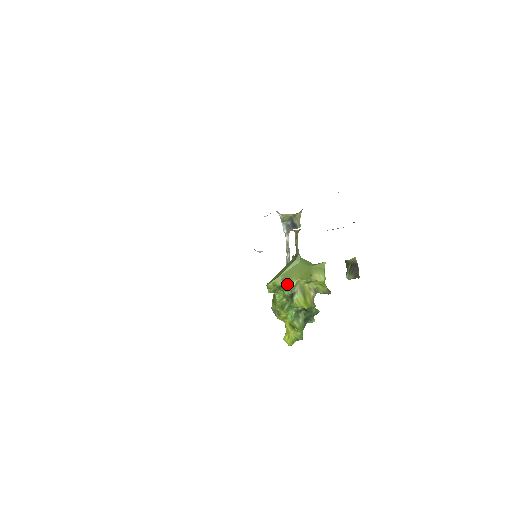
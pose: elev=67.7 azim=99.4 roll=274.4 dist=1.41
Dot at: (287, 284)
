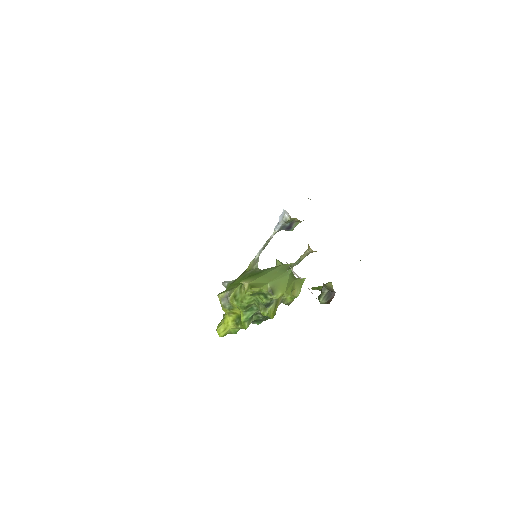
Dot at: (273, 295)
